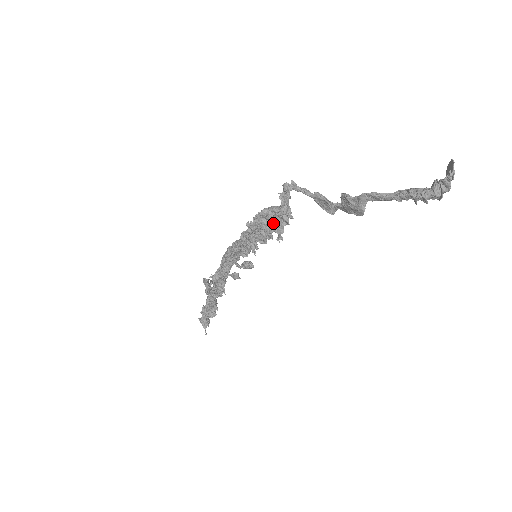
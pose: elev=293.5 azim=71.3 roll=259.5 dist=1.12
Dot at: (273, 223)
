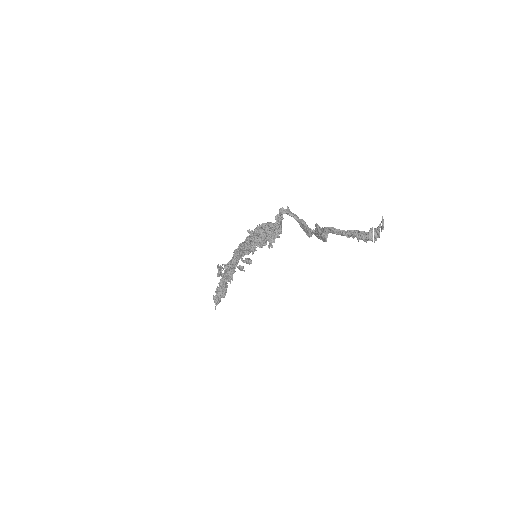
Dot at: (268, 234)
